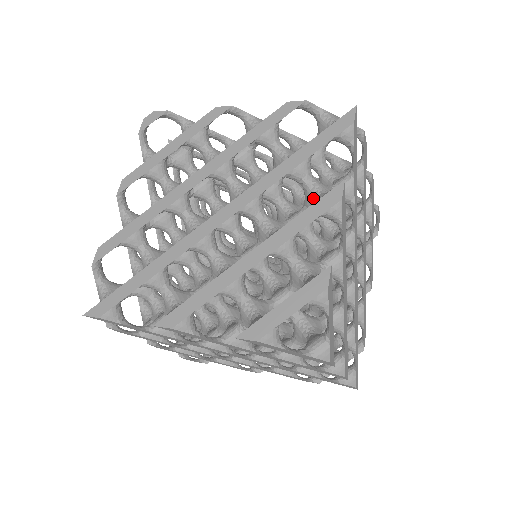
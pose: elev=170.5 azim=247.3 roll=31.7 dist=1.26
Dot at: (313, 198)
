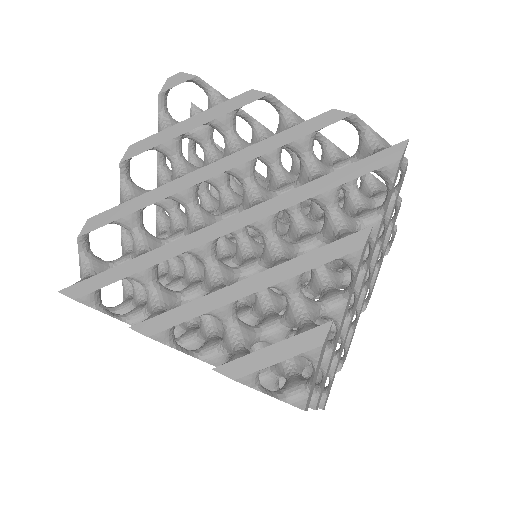
Dot at: (332, 230)
